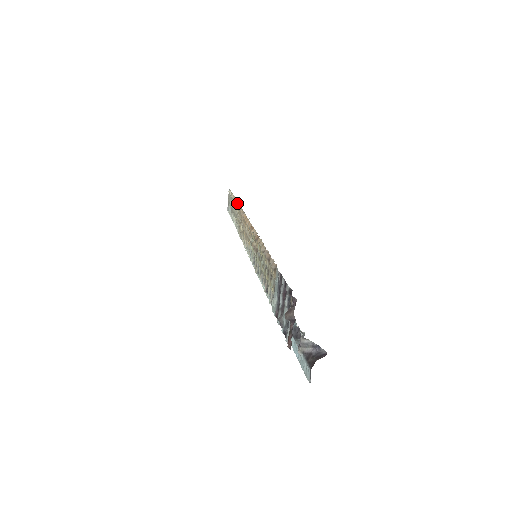
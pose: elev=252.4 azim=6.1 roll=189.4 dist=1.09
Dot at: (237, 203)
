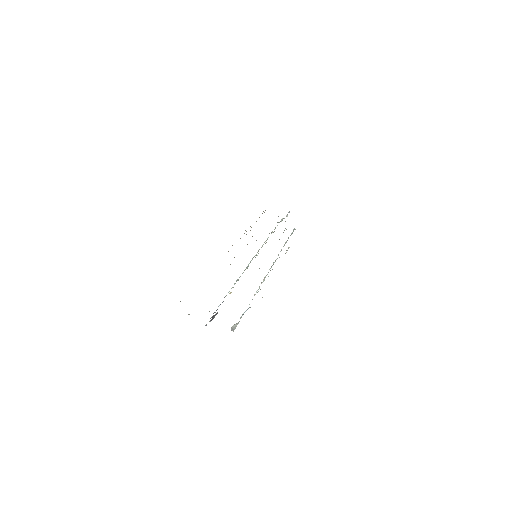
Dot at: occluded
